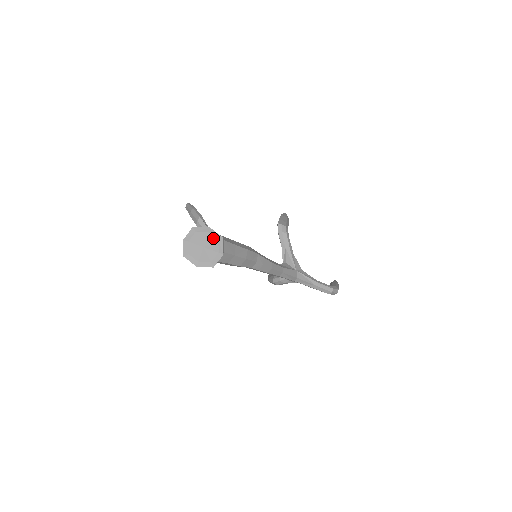
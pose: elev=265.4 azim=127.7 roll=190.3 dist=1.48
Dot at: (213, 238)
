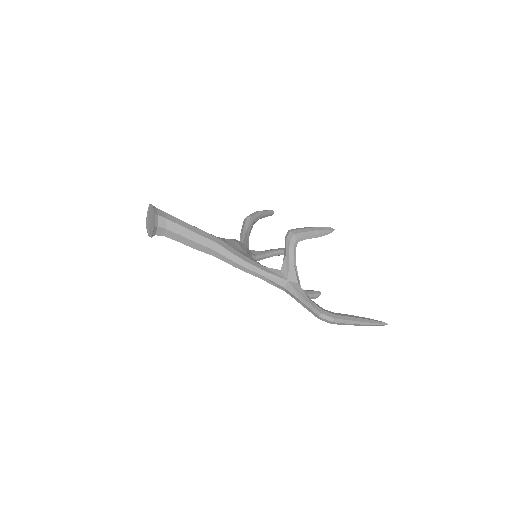
Dot at: (154, 214)
